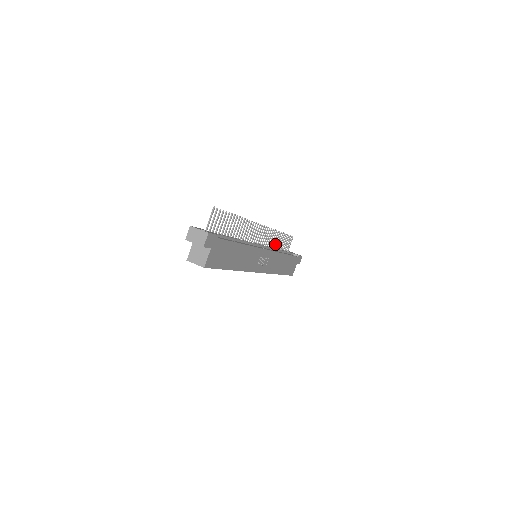
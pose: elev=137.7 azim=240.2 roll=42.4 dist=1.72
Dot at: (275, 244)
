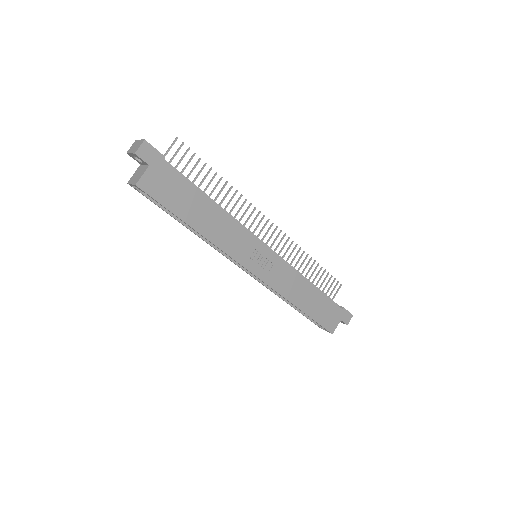
Dot at: (302, 271)
